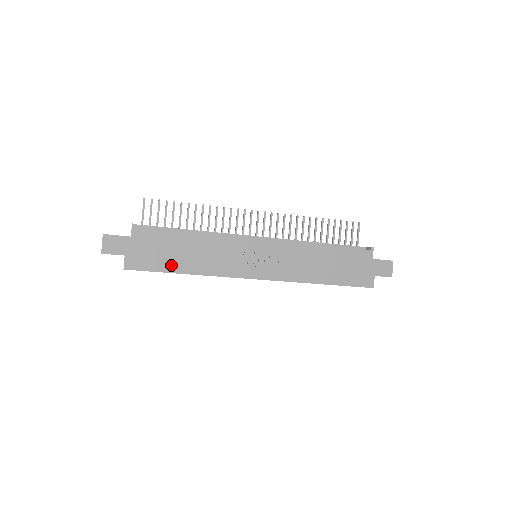
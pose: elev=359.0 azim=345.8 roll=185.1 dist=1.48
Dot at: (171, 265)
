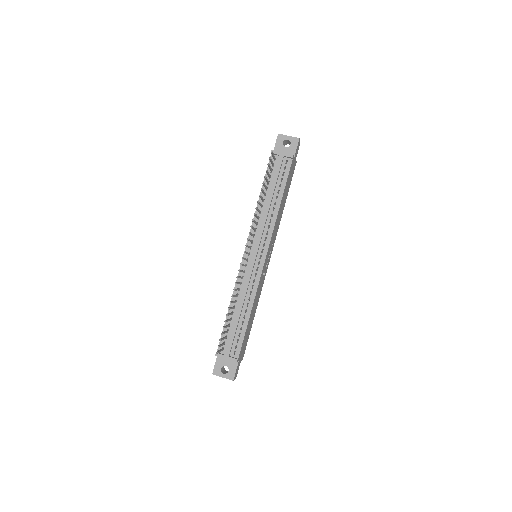
Dot at: occluded
